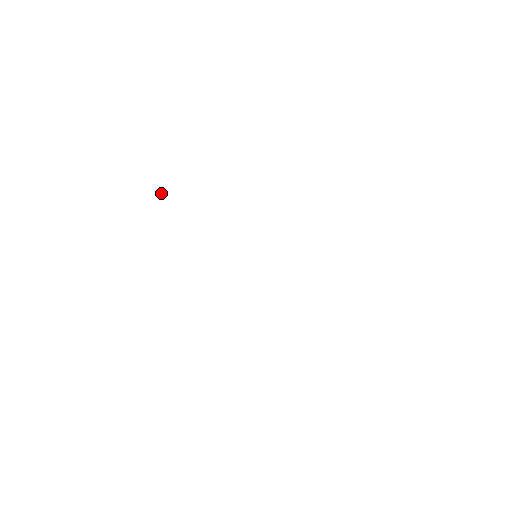
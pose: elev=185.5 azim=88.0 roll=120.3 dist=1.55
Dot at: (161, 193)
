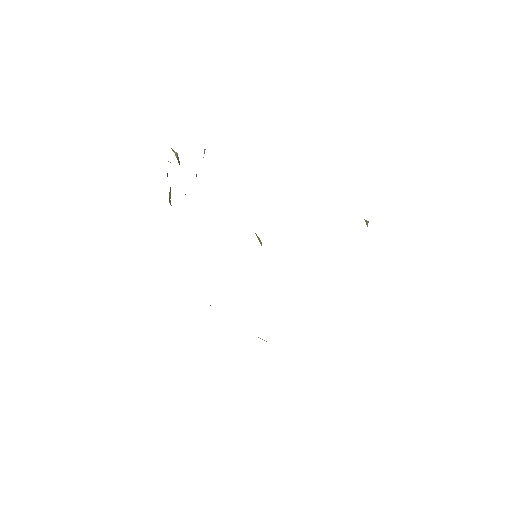
Dot at: (176, 152)
